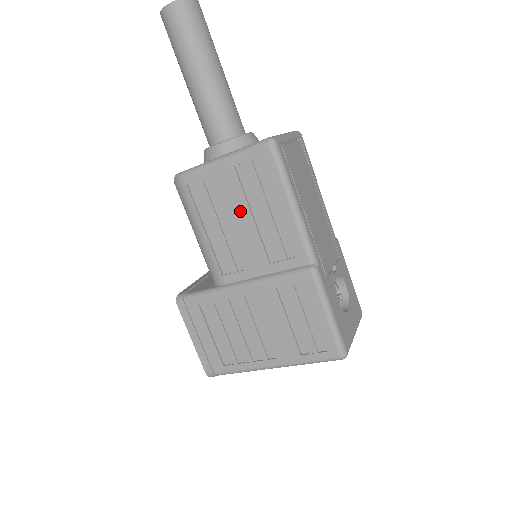
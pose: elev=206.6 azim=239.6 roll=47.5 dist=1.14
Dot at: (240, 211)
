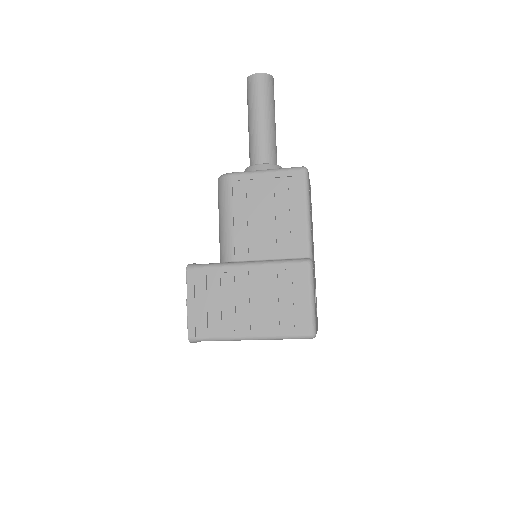
Dot at: (267, 209)
